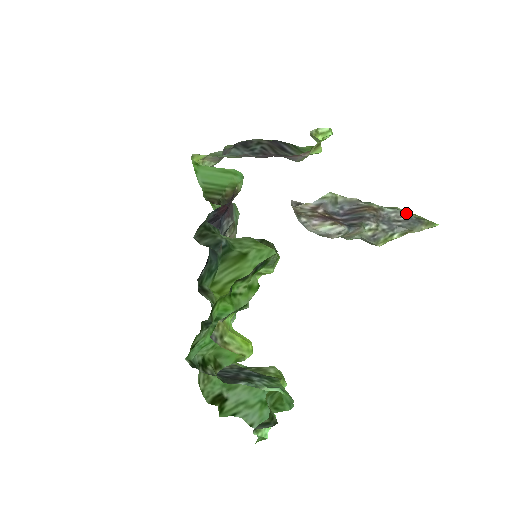
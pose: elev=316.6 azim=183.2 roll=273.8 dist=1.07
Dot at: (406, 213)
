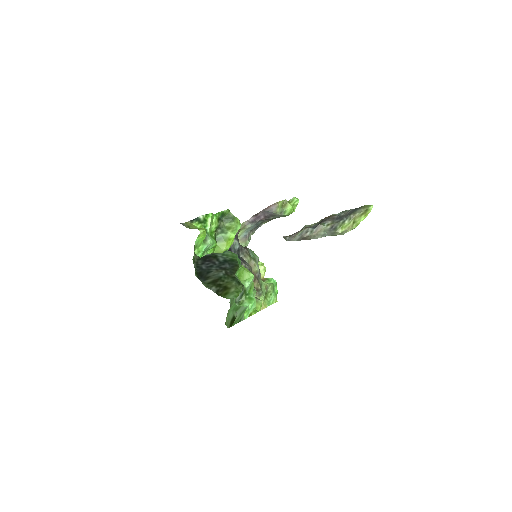
Dot at: (350, 210)
